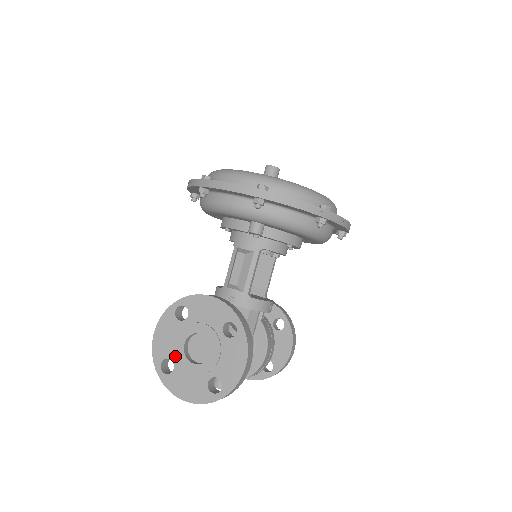
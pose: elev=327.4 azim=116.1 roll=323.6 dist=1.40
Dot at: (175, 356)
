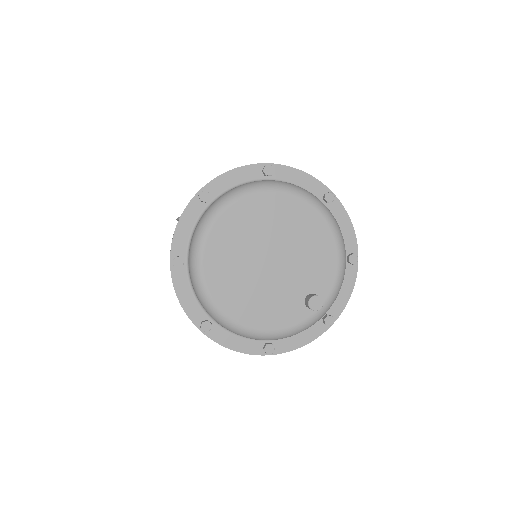
Dot at: occluded
